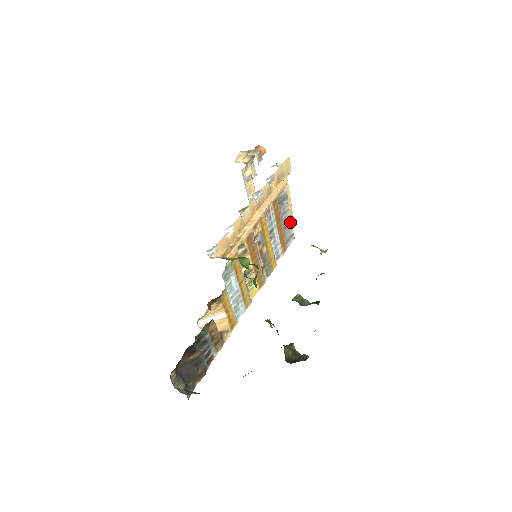
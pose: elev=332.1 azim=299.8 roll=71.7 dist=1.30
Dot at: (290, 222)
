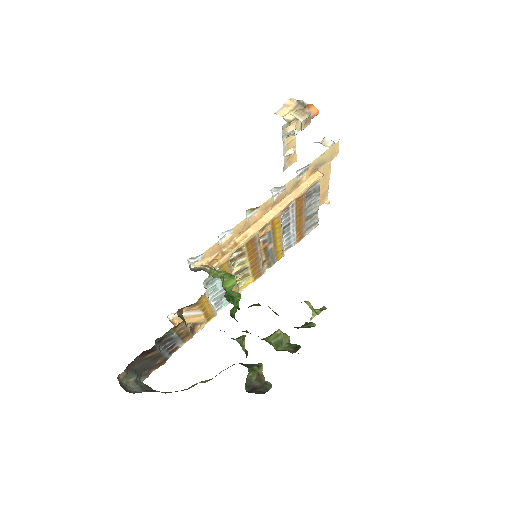
Dot at: (317, 212)
